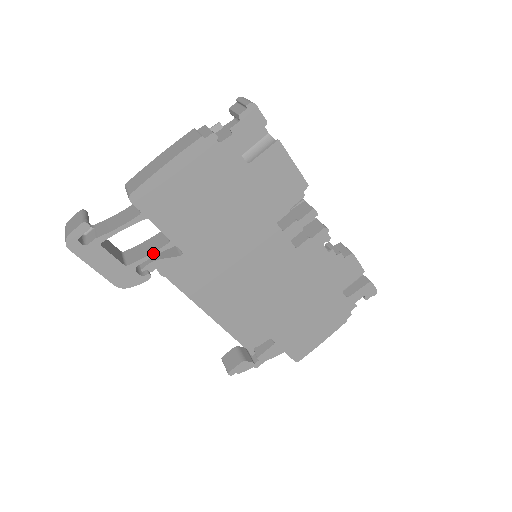
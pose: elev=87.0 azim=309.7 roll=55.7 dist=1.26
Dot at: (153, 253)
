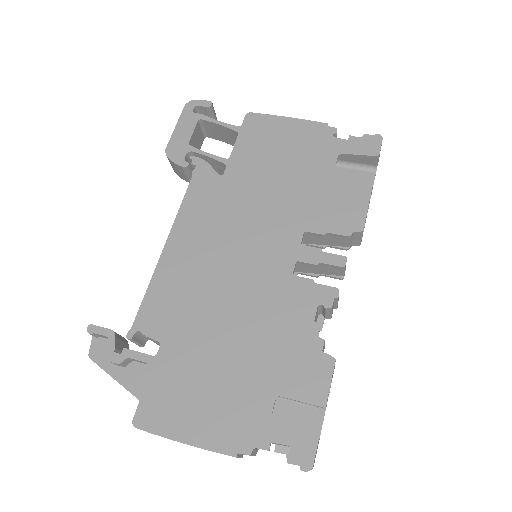
Dot at: (211, 155)
